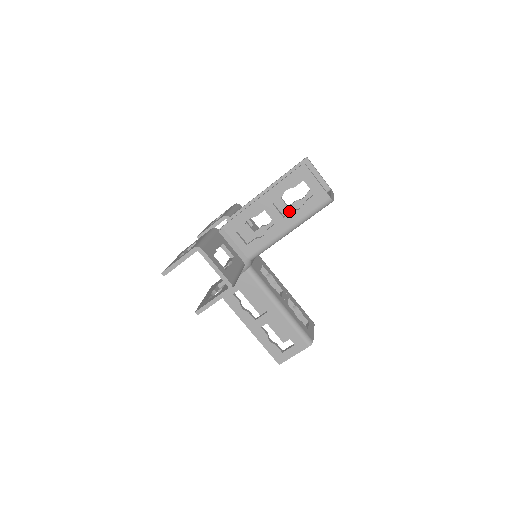
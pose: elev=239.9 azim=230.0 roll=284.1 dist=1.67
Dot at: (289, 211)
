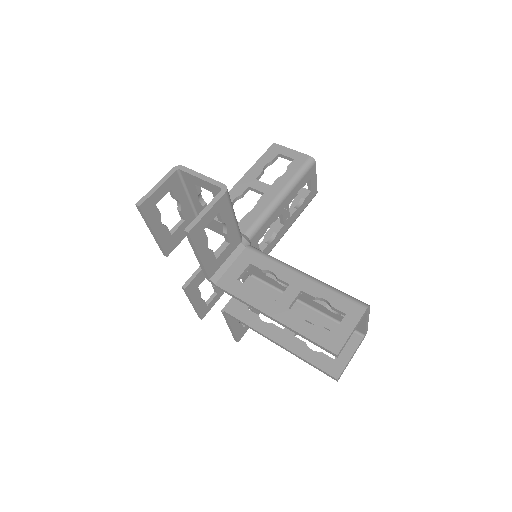
Dot at: occluded
